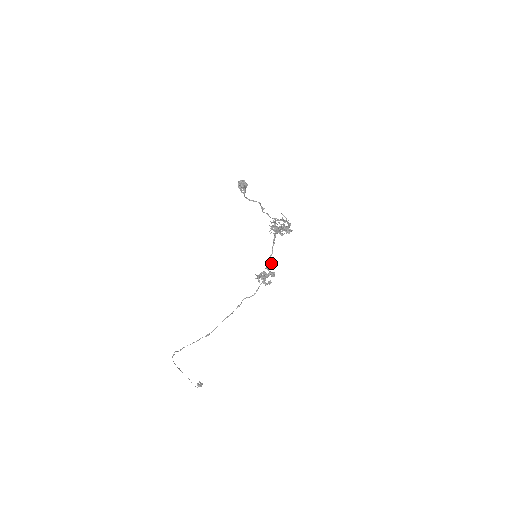
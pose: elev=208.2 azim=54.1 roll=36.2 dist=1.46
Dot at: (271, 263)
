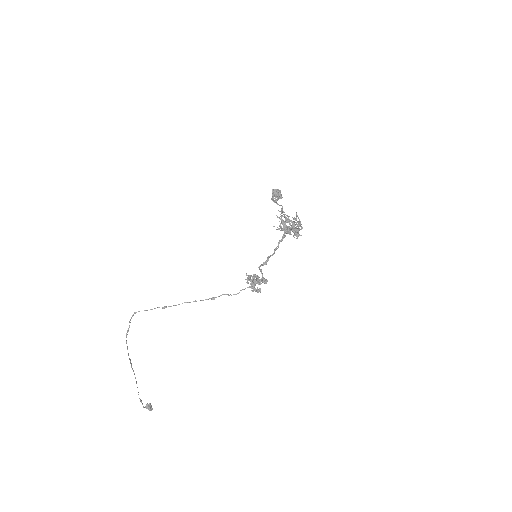
Dot at: (266, 262)
